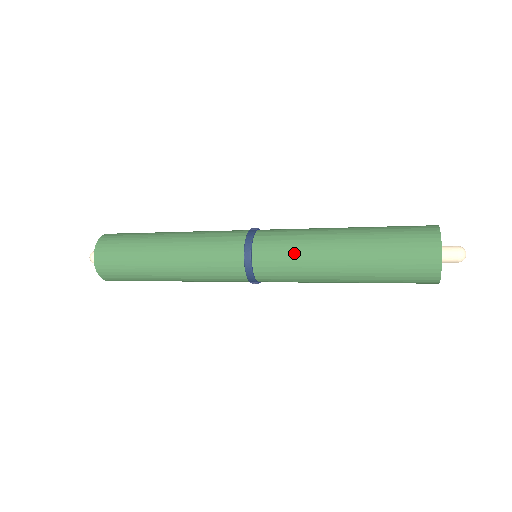
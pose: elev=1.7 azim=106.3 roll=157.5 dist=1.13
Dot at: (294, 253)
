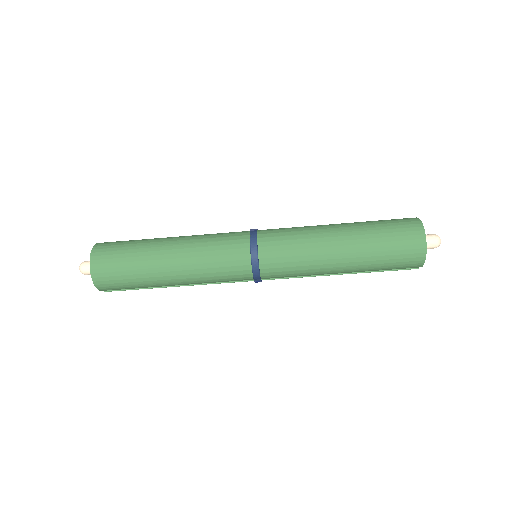
Dot at: (296, 228)
